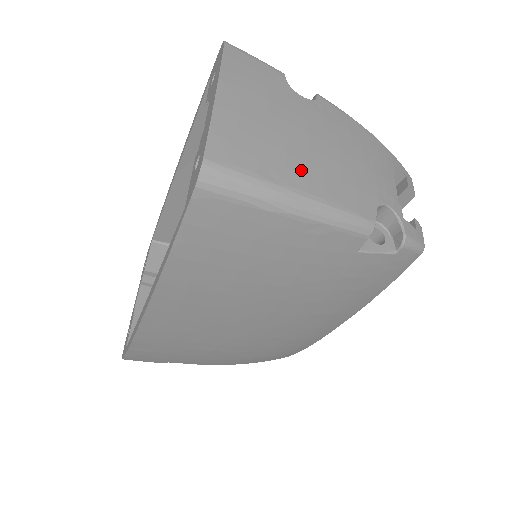
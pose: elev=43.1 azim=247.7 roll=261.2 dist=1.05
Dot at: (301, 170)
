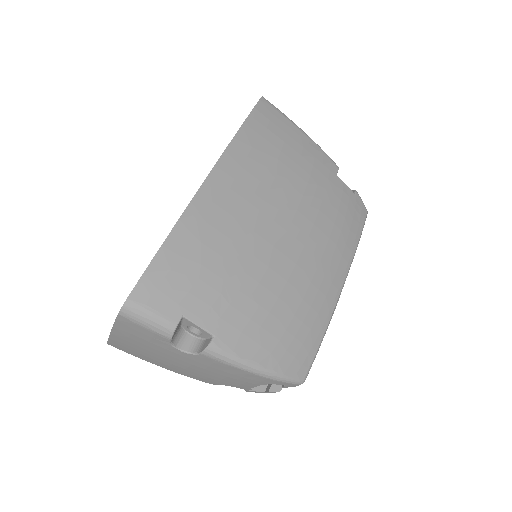
Dot at: occluded
